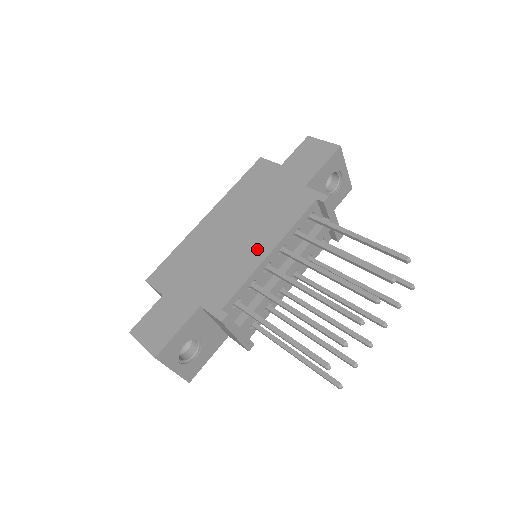
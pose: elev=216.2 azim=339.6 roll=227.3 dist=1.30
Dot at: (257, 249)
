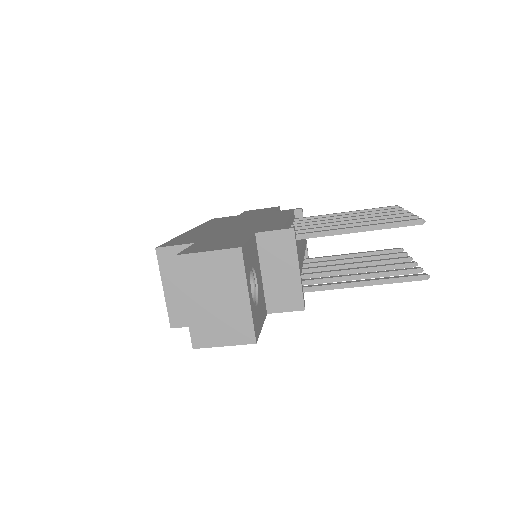
Dot at: (273, 219)
